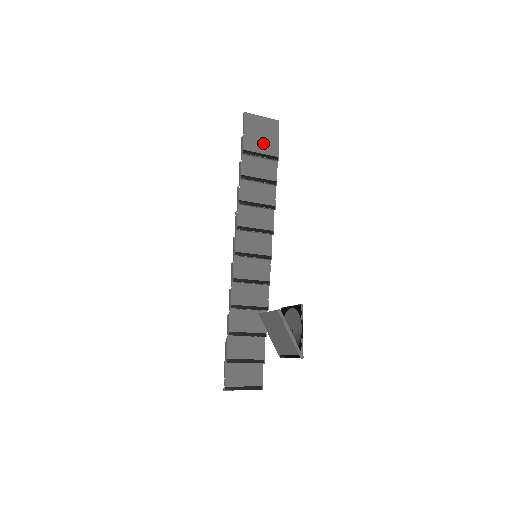
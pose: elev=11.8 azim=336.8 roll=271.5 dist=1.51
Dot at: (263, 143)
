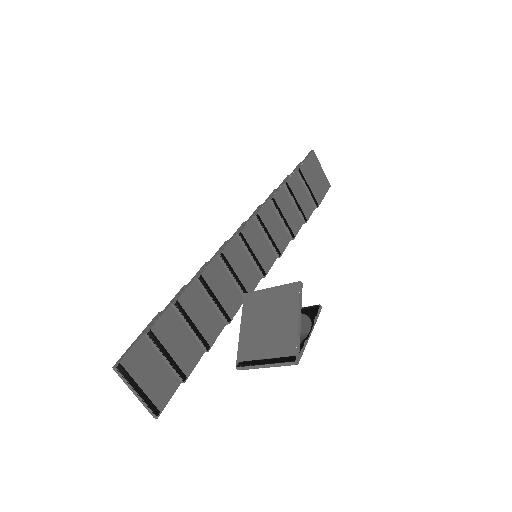
Dot at: (314, 183)
